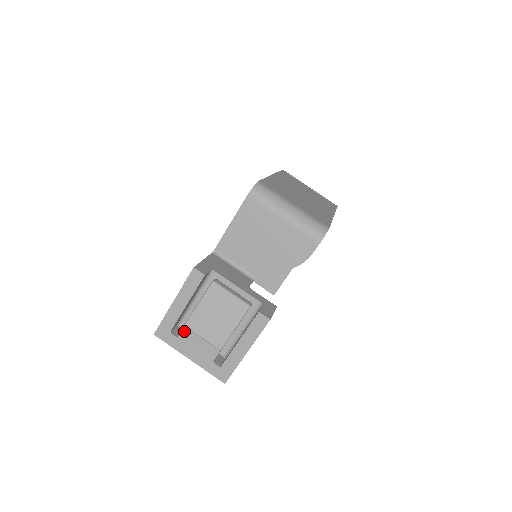
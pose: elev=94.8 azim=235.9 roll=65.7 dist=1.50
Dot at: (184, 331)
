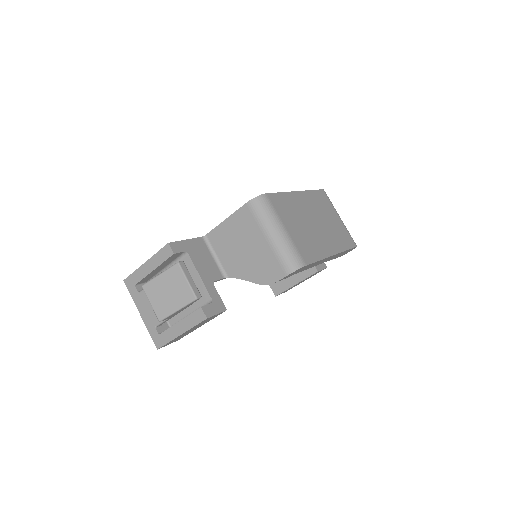
Dot at: occluded
